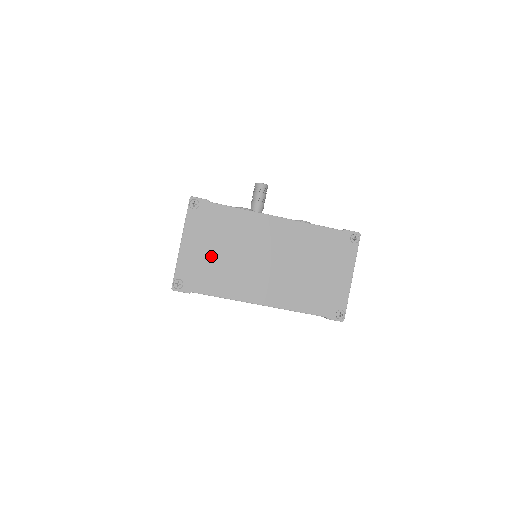
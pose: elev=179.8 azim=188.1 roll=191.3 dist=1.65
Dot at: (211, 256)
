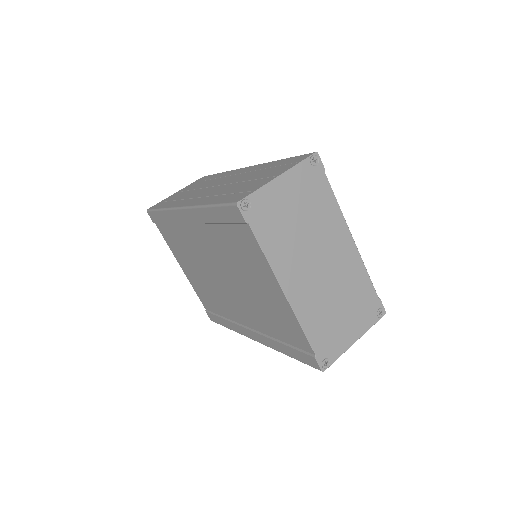
Dot at: (289, 213)
